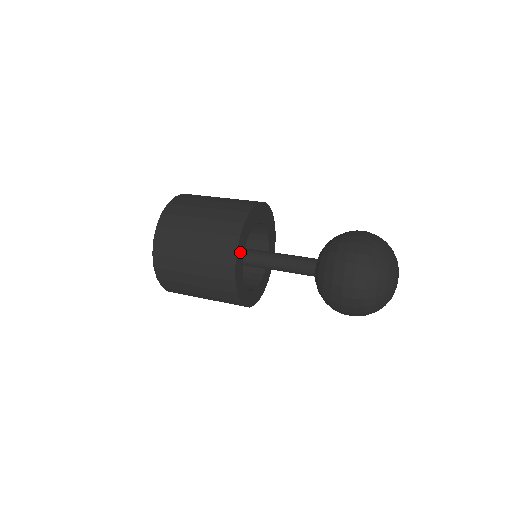
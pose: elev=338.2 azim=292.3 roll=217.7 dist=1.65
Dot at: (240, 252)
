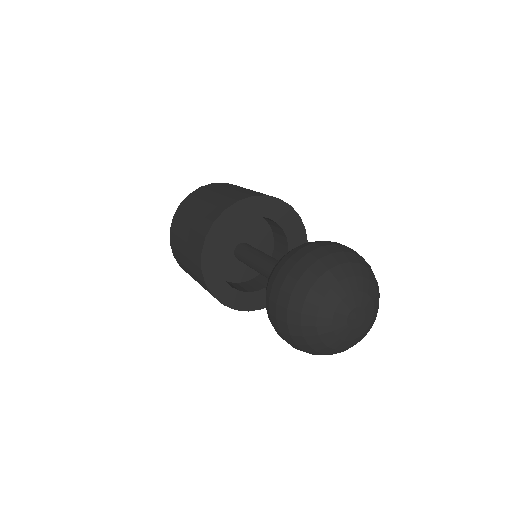
Dot at: (231, 217)
